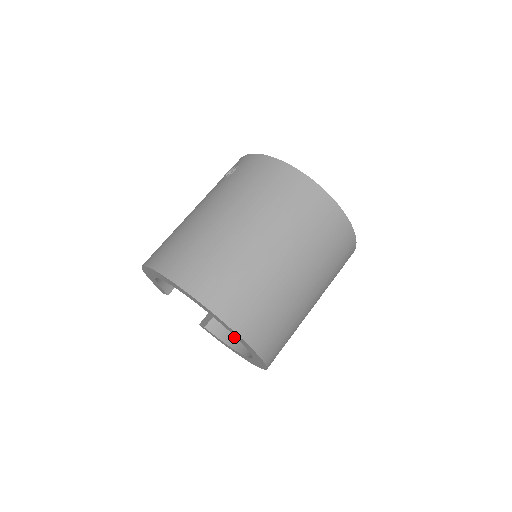
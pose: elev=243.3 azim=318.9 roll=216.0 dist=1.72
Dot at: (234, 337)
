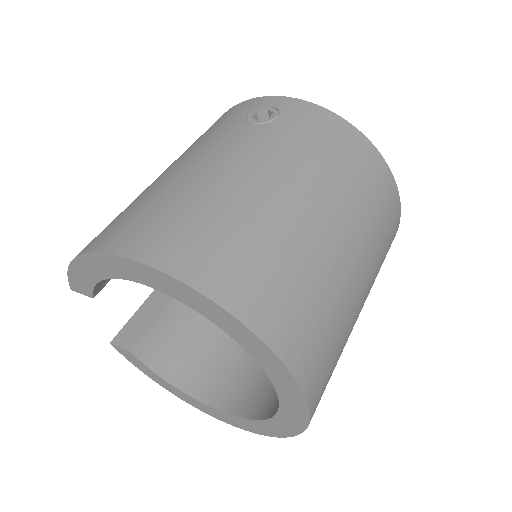
Dot at: (179, 370)
